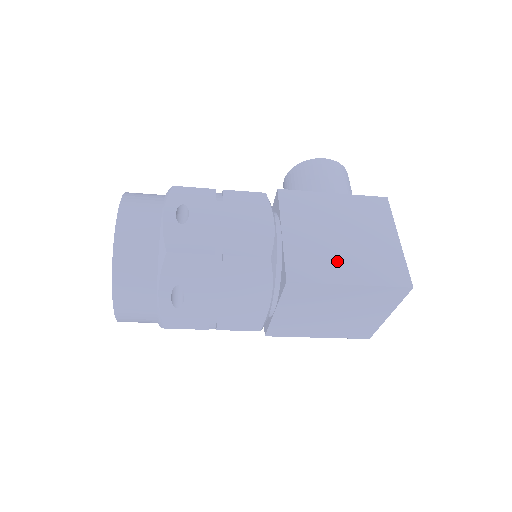
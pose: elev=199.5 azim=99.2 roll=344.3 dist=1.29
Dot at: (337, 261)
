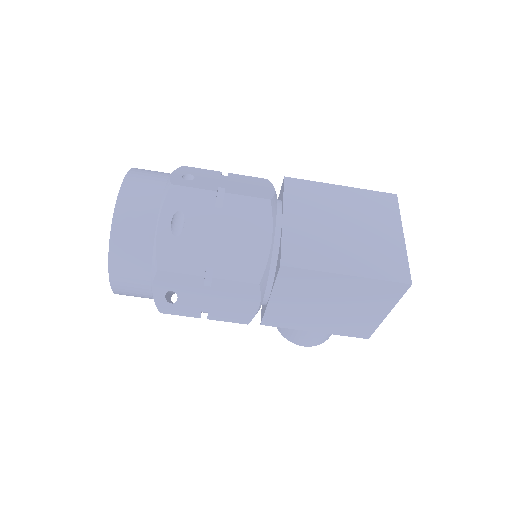
Dot at: occluded
